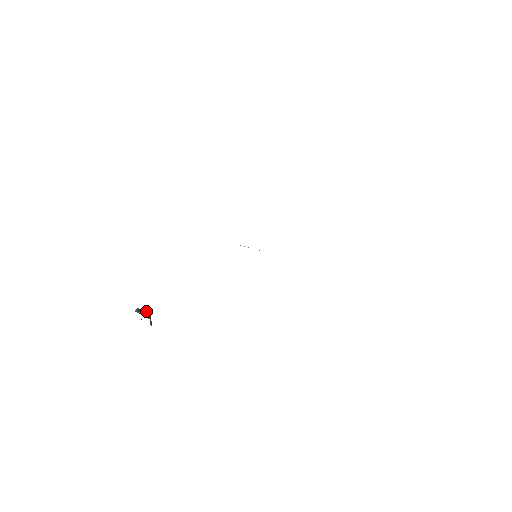
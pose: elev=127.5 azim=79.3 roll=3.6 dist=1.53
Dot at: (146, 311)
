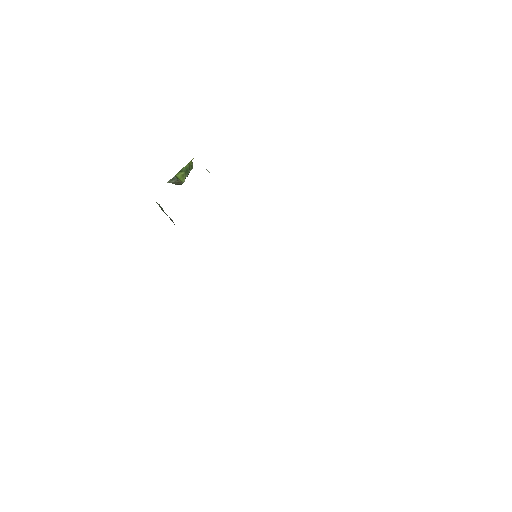
Dot at: (179, 181)
